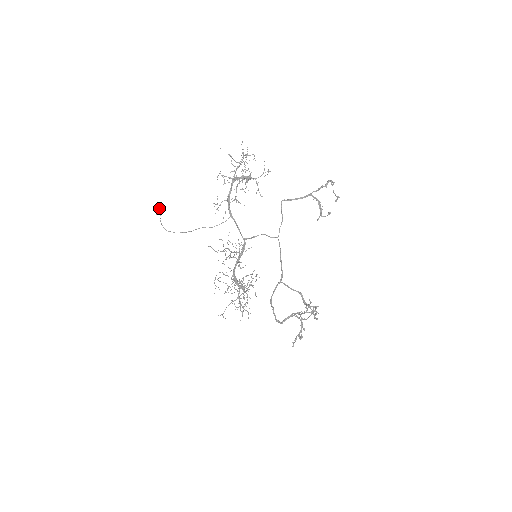
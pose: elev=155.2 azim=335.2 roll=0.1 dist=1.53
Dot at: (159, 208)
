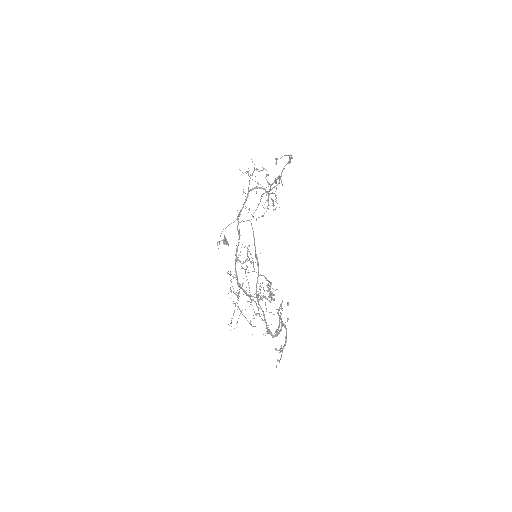
Dot at: (225, 238)
